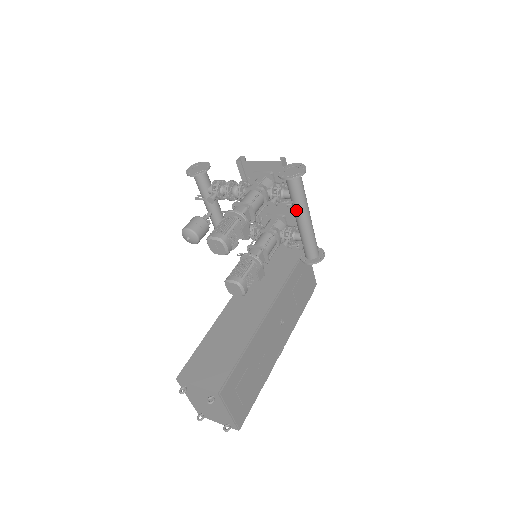
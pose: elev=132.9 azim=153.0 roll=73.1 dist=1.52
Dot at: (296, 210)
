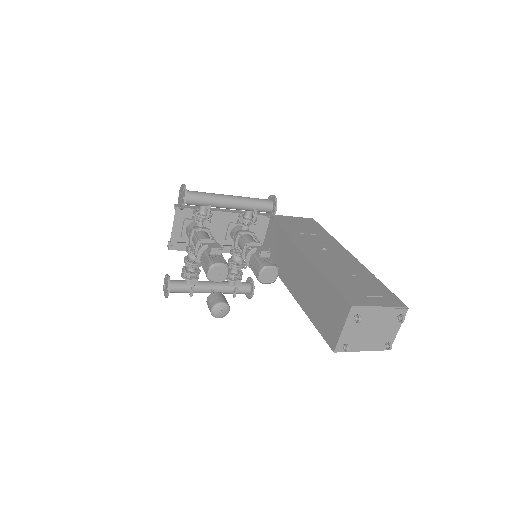
Dot at: (219, 204)
